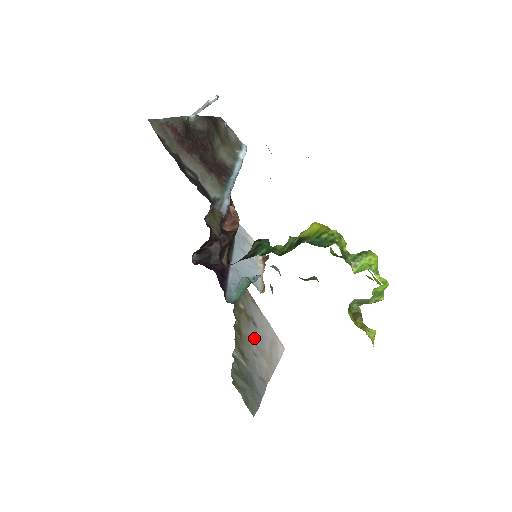
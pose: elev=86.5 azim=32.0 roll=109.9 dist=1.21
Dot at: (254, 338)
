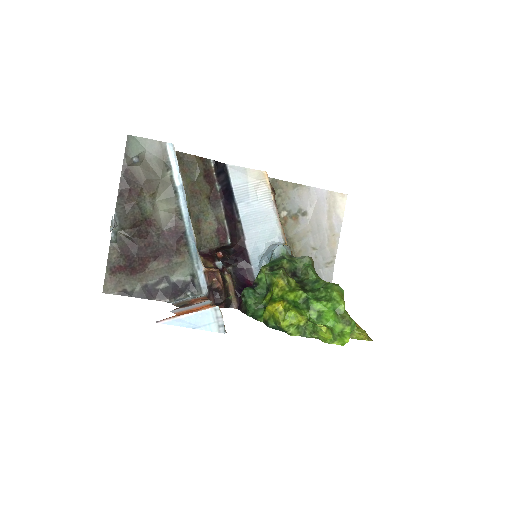
Dot at: (308, 232)
